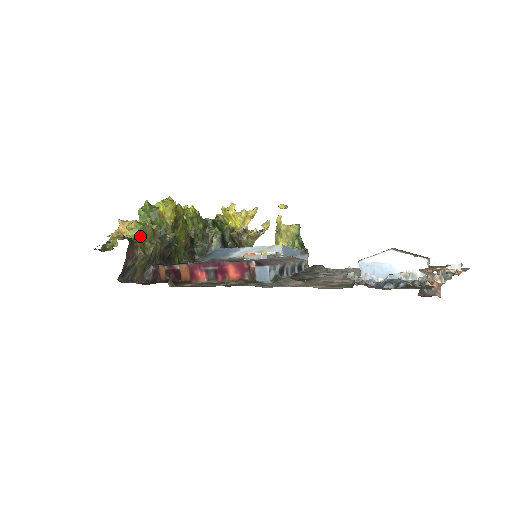
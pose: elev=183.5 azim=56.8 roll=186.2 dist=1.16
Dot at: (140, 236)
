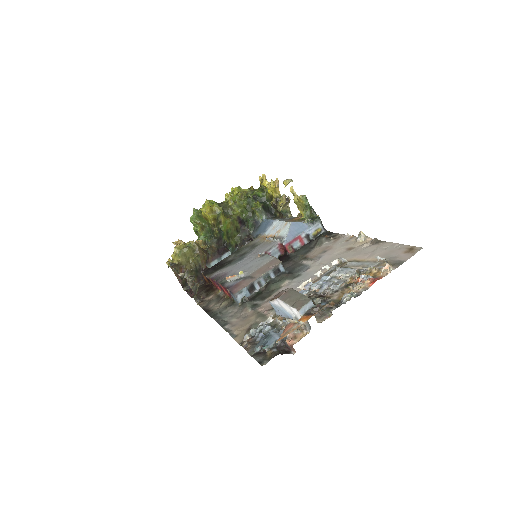
Dot at: (182, 258)
